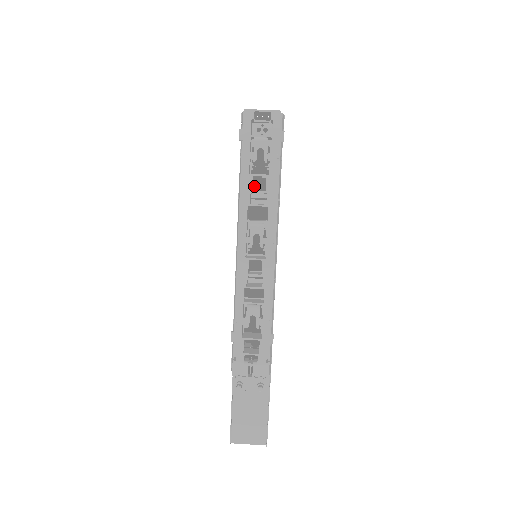
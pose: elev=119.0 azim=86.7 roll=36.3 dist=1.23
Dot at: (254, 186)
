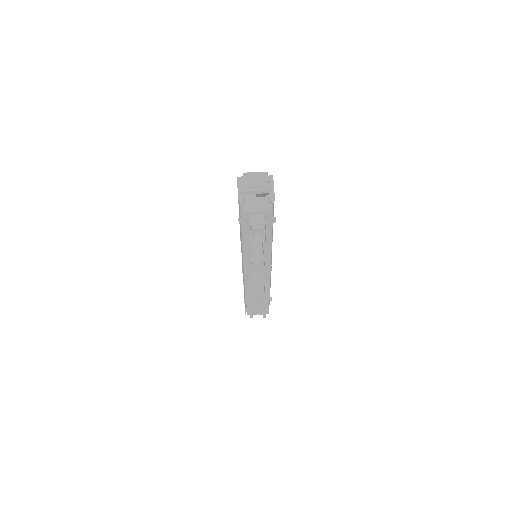
Dot at: occluded
